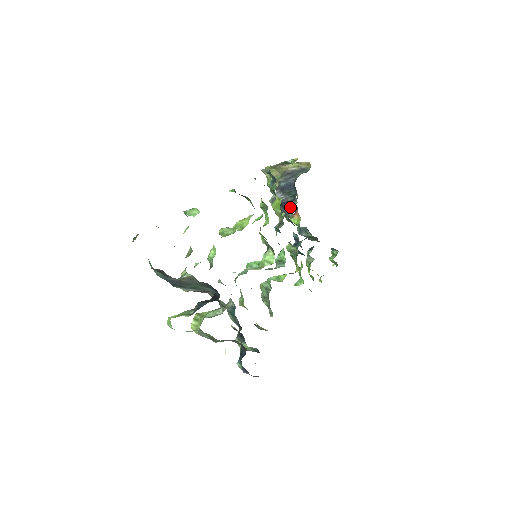
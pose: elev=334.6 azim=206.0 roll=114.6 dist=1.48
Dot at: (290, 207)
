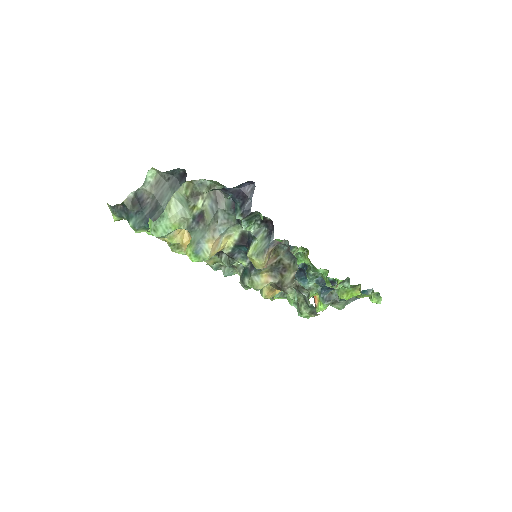
Dot at: occluded
